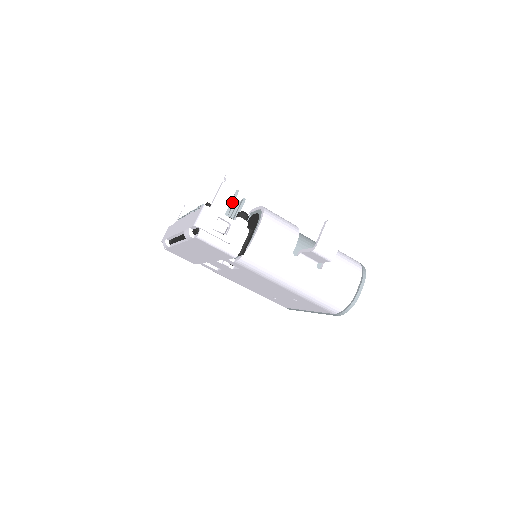
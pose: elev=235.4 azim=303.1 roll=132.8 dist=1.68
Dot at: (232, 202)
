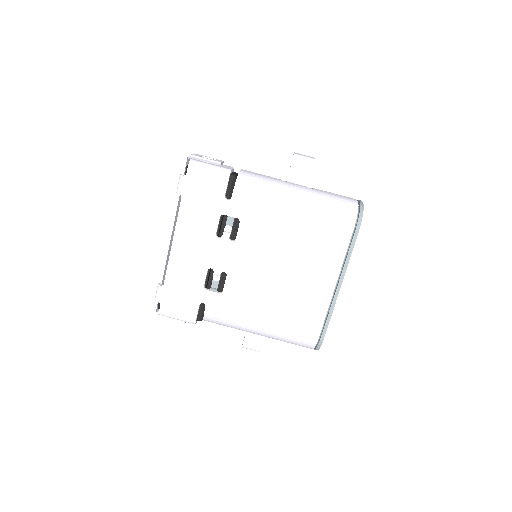
Dot at: occluded
